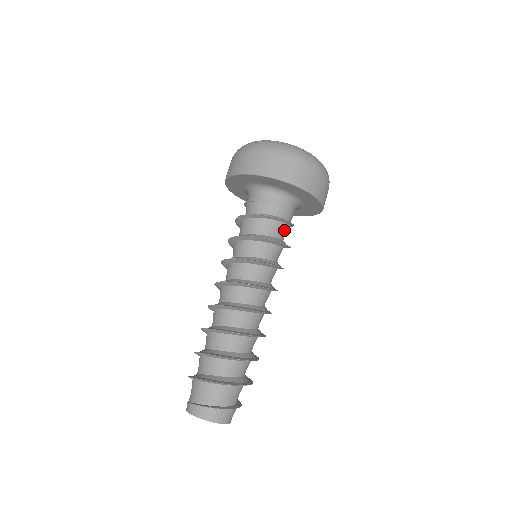
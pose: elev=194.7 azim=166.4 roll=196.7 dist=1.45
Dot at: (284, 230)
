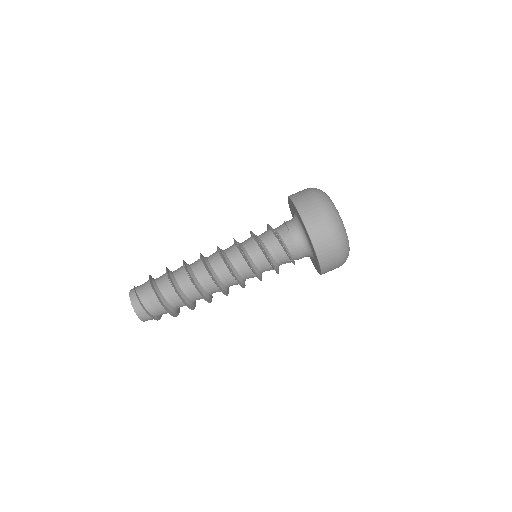
Dot at: (286, 262)
